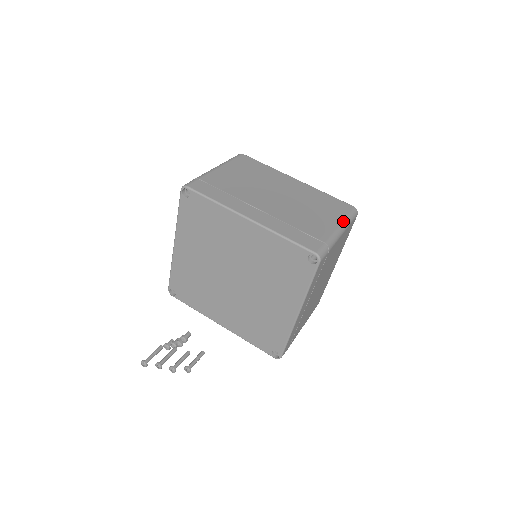
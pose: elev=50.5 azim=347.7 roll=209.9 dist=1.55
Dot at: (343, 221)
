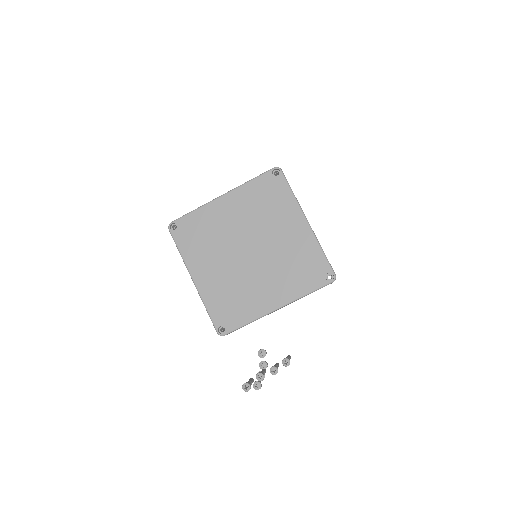
Dot at: occluded
